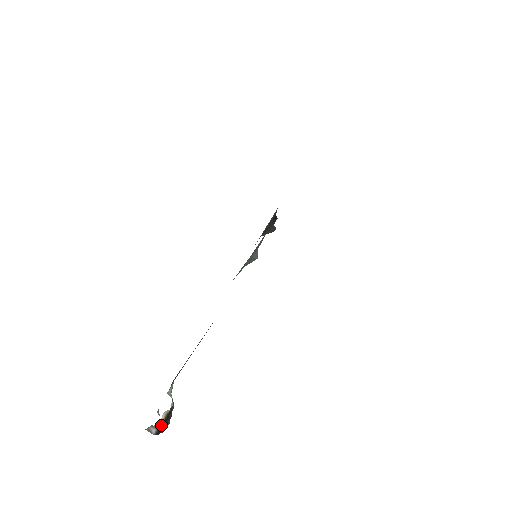
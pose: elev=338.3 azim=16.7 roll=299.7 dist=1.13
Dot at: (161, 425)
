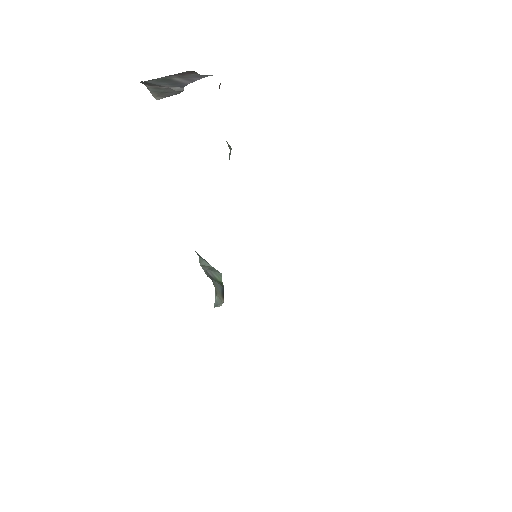
Dot at: occluded
